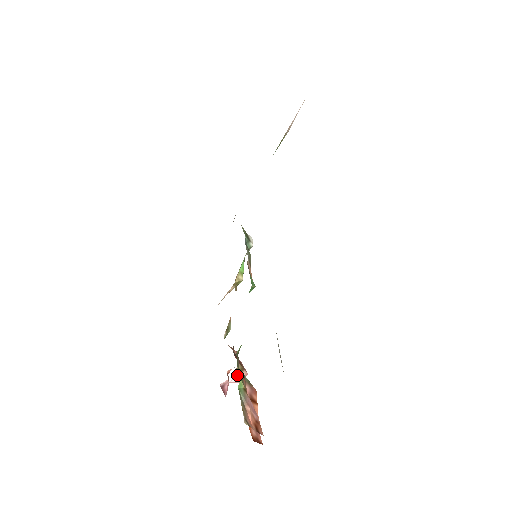
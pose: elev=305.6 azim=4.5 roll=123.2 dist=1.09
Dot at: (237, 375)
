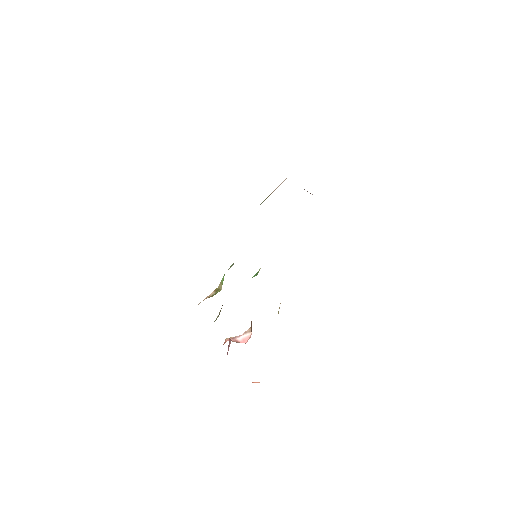
Dot at: (248, 330)
